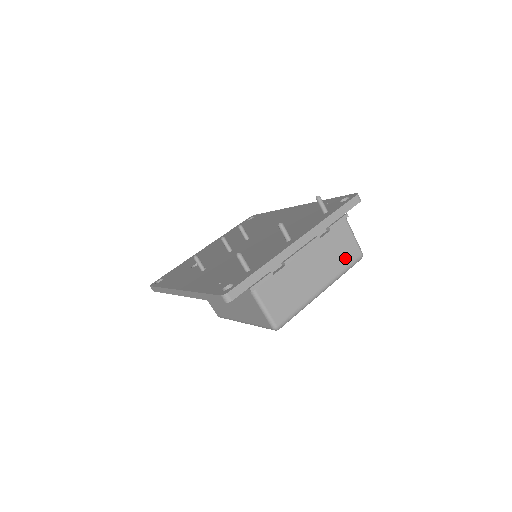
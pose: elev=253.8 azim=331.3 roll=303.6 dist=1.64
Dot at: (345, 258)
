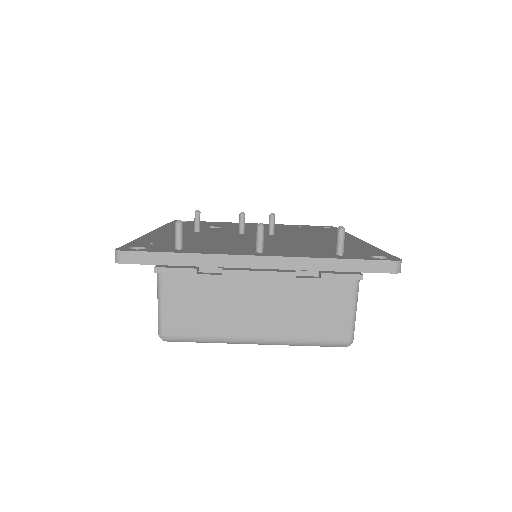
Dot at: (319, 327)
